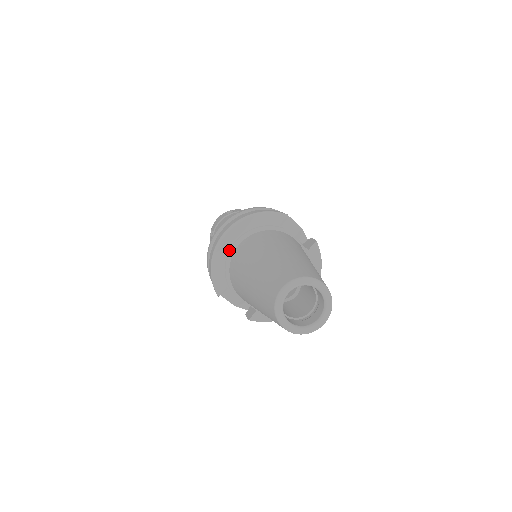
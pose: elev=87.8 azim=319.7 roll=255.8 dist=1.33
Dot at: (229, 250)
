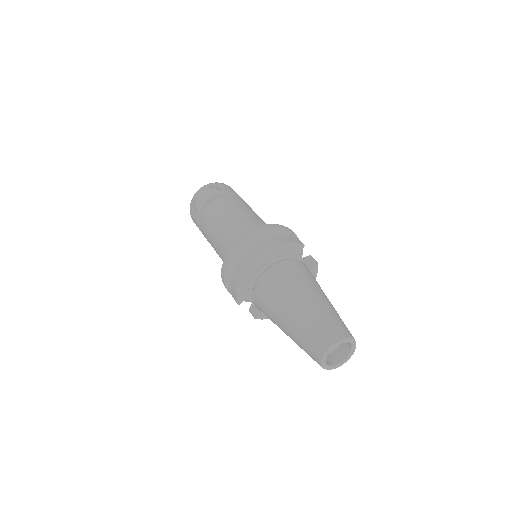
Dot at: (256, 272)
